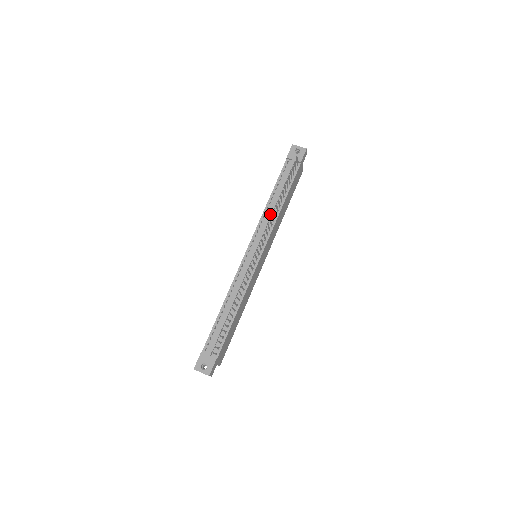
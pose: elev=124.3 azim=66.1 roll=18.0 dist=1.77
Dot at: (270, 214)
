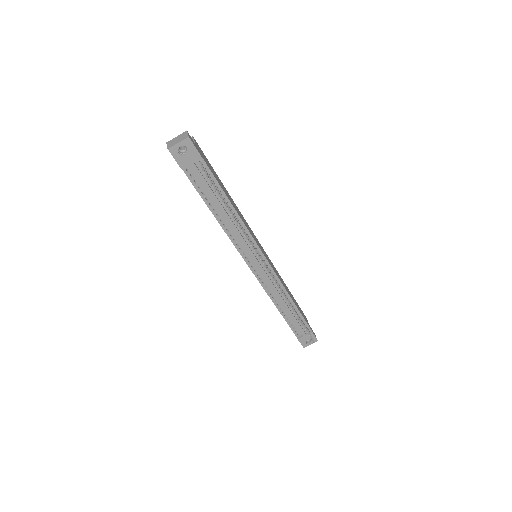
Dot at: (235, 230)
